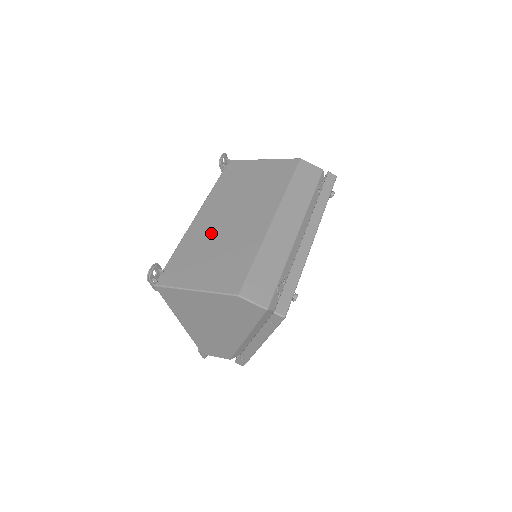
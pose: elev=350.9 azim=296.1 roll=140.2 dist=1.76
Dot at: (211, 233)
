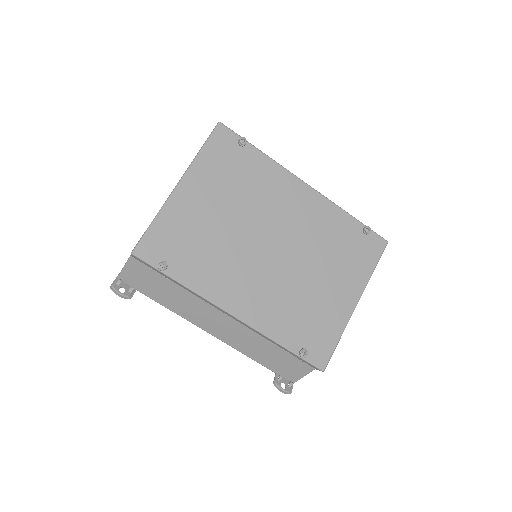
Dot at: occluded
